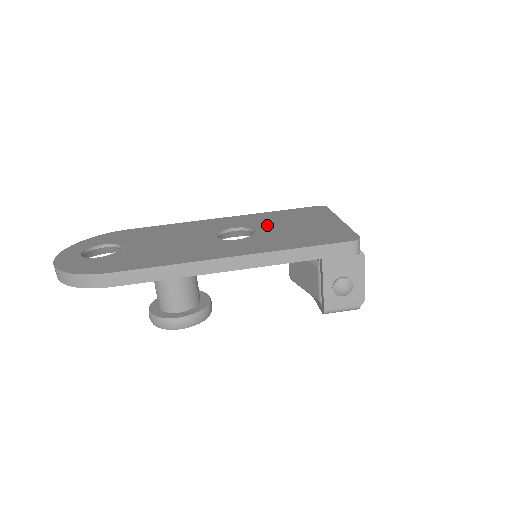
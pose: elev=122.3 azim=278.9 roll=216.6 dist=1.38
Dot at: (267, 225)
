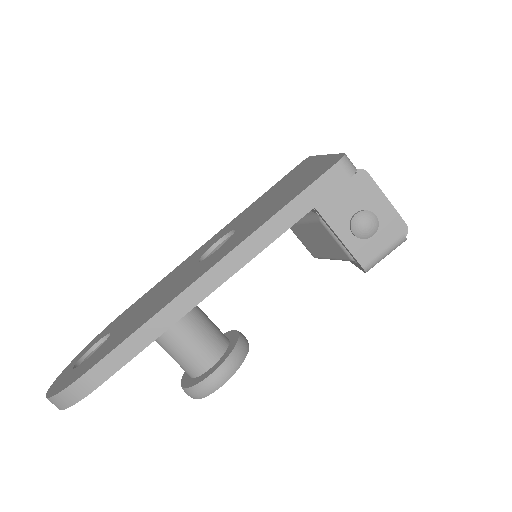
Dot at: (248, 215)
